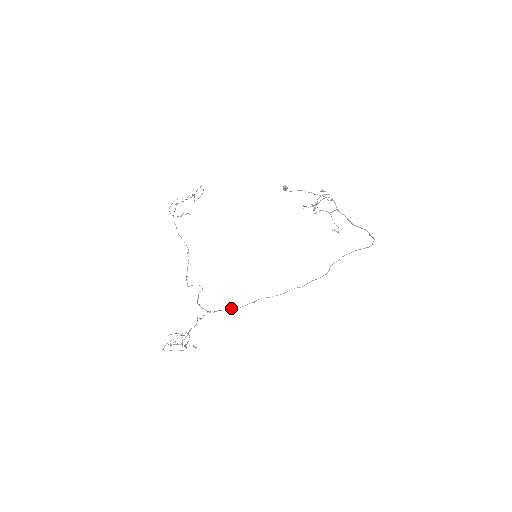
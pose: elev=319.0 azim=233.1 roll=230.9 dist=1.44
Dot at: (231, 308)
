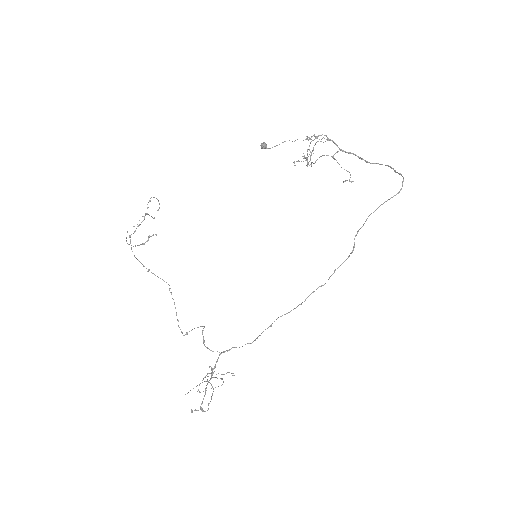
Dot at: occluded
